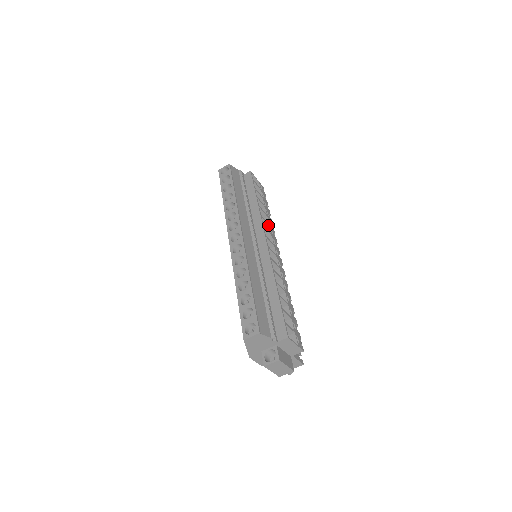
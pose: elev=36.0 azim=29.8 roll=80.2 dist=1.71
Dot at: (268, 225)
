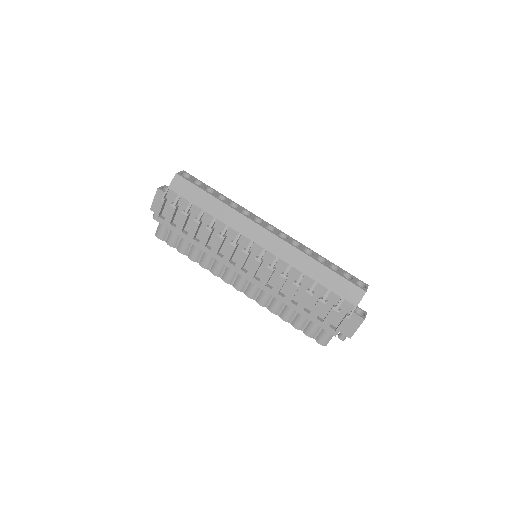
Dot at: occluded
